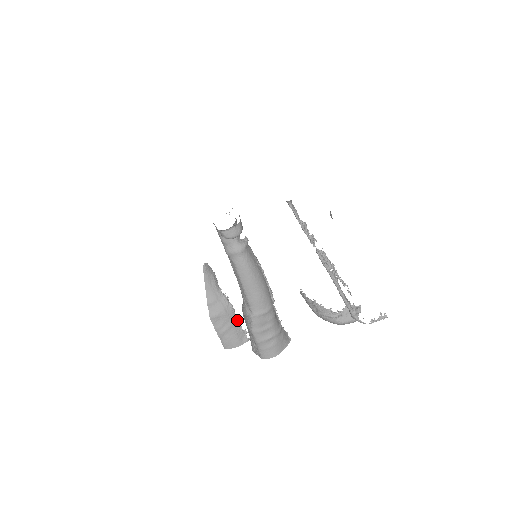
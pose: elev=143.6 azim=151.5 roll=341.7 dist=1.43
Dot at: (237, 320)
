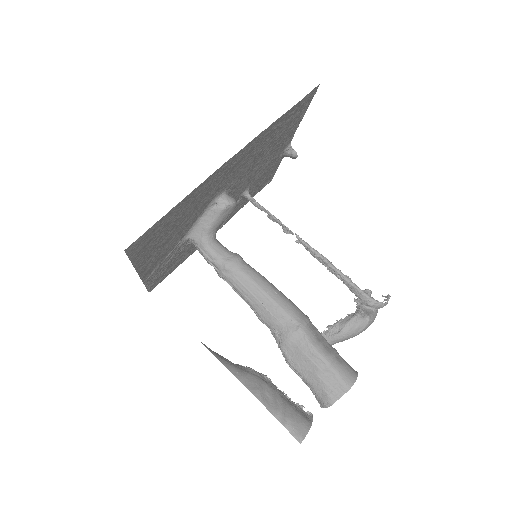
Dot at: (282, 393)
